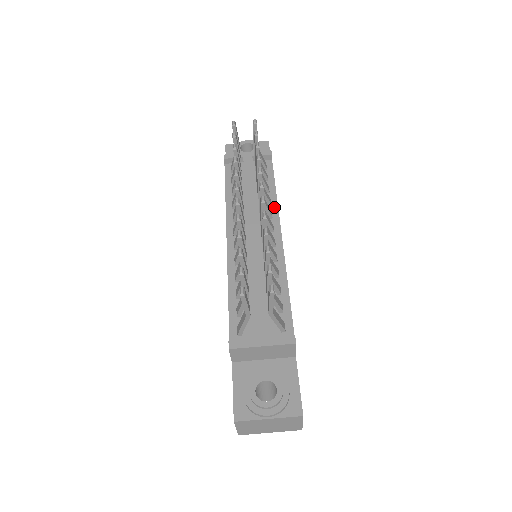
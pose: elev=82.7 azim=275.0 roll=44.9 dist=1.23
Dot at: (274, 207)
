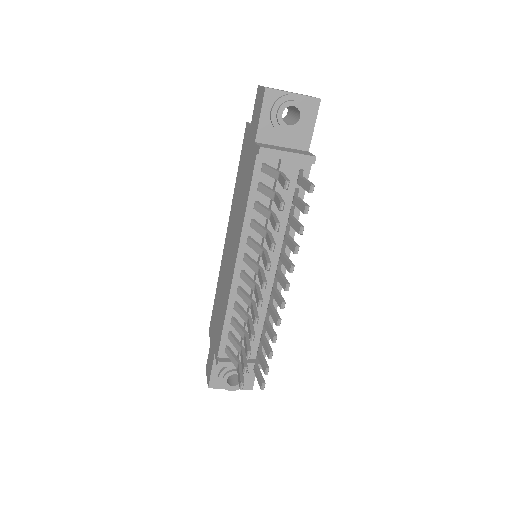
Dot at: (291, 235)
